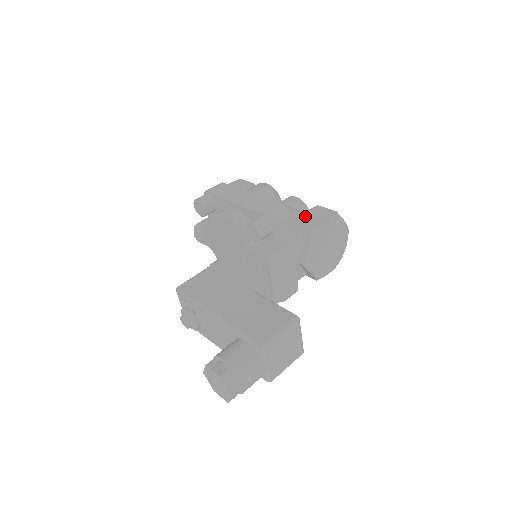
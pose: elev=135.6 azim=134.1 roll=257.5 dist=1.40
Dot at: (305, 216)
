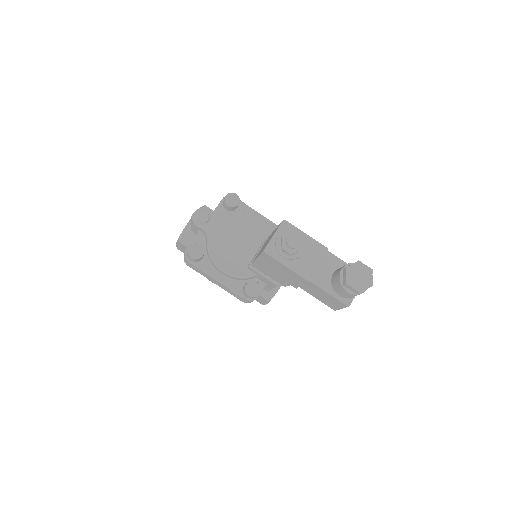
Dot at: occluded
